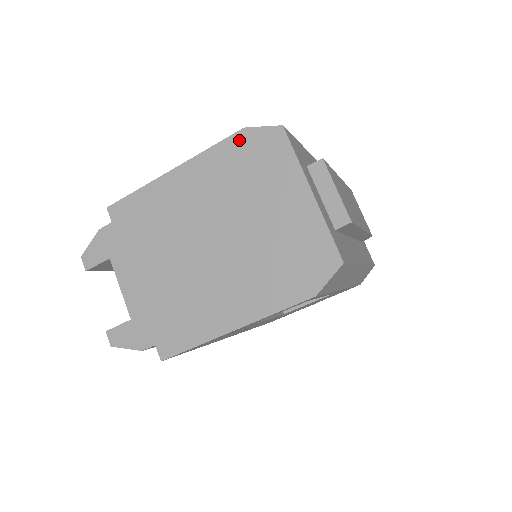
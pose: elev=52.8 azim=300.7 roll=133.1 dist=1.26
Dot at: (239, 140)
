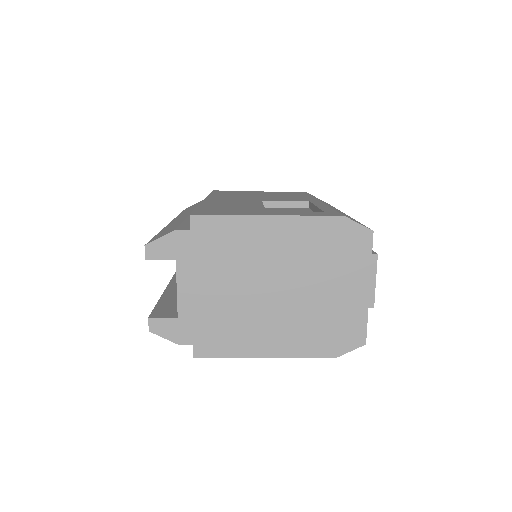
Dot at: (336, 223)
